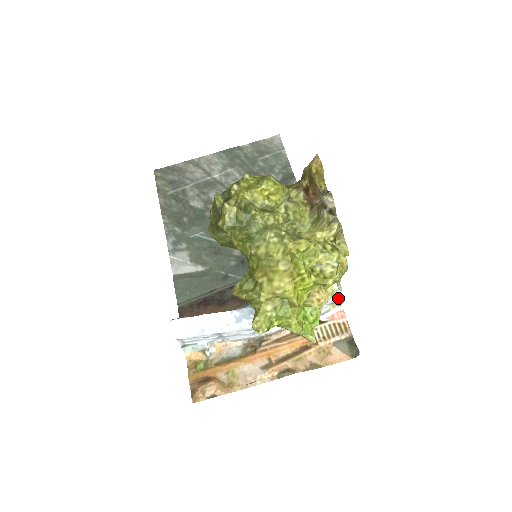
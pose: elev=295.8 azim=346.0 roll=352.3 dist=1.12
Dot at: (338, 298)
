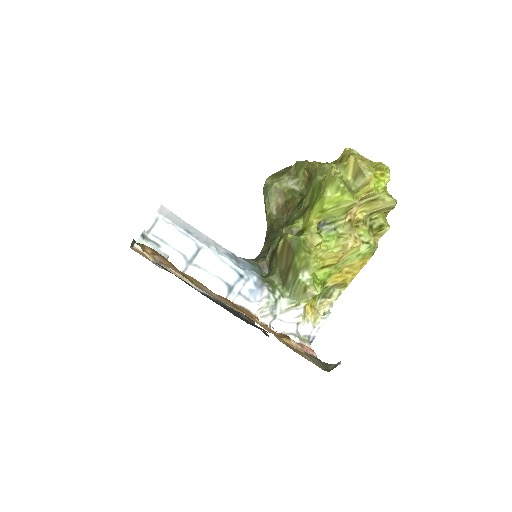
Dot at: (311, 338)
